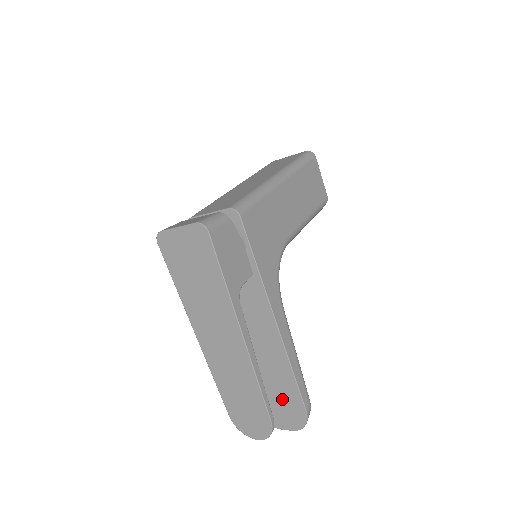
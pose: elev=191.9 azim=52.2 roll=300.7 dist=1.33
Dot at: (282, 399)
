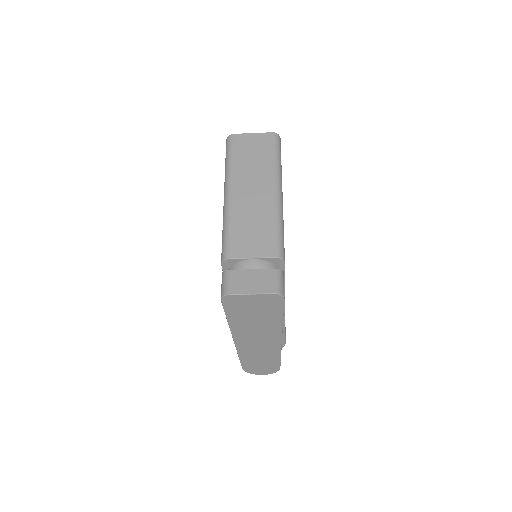
Dot at: occluded
